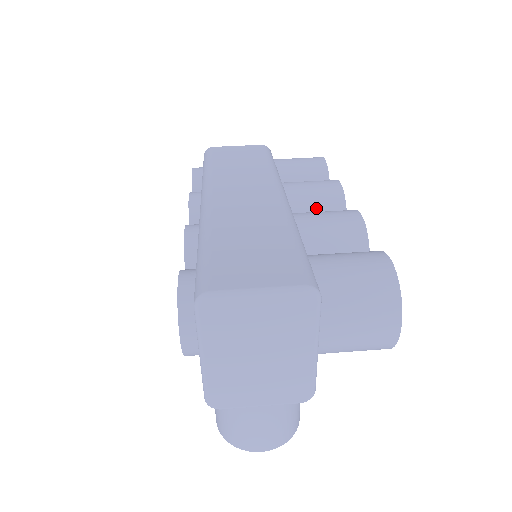
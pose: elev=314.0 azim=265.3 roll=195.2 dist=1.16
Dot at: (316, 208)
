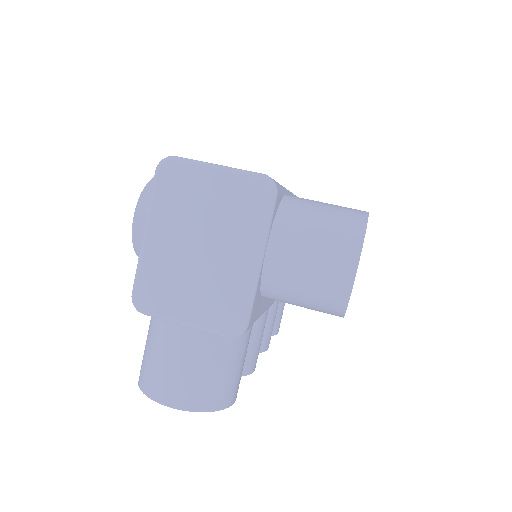
Dot at: occluded
